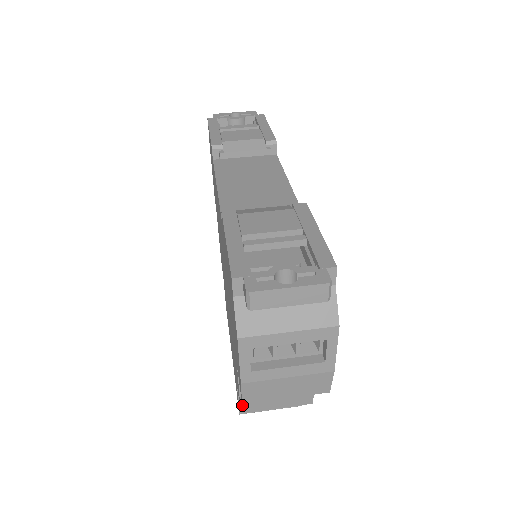
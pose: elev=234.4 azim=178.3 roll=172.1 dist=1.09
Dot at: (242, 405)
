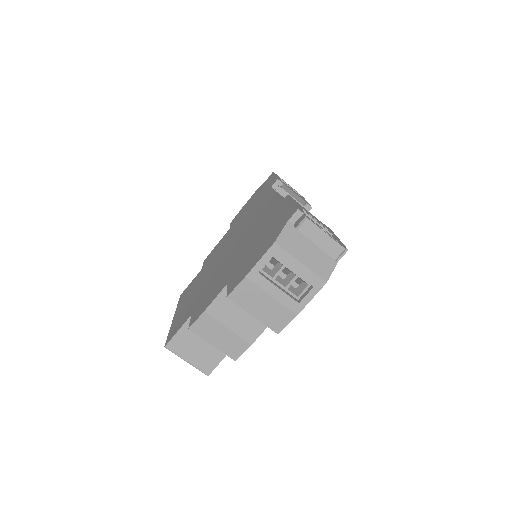
Dot at: (197, 321)
